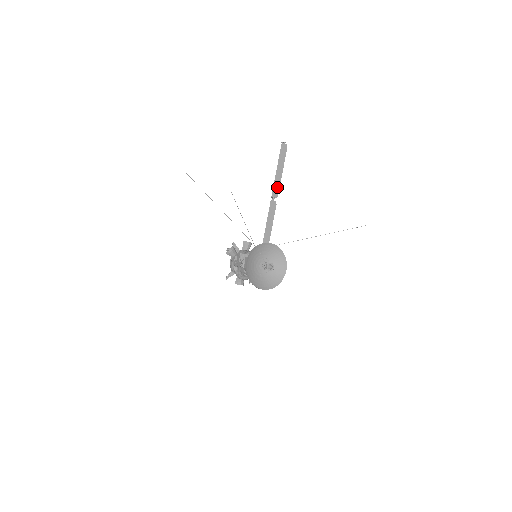
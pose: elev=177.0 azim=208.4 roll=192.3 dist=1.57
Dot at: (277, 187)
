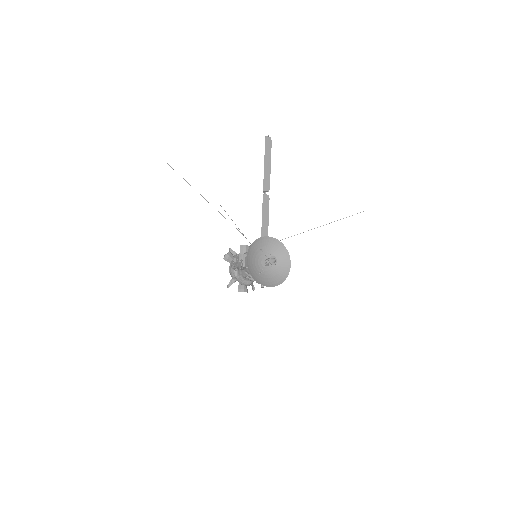
Dot at: (267, 181)
